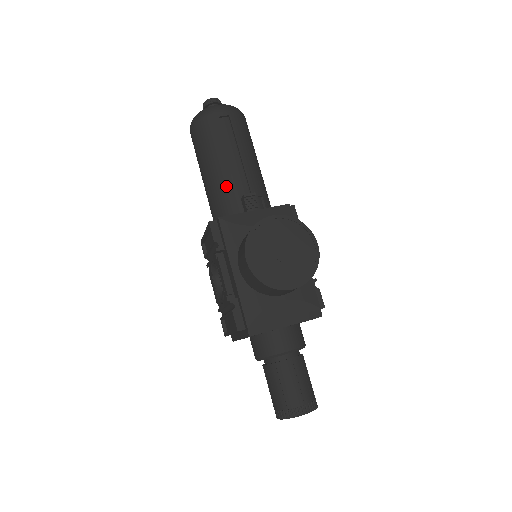
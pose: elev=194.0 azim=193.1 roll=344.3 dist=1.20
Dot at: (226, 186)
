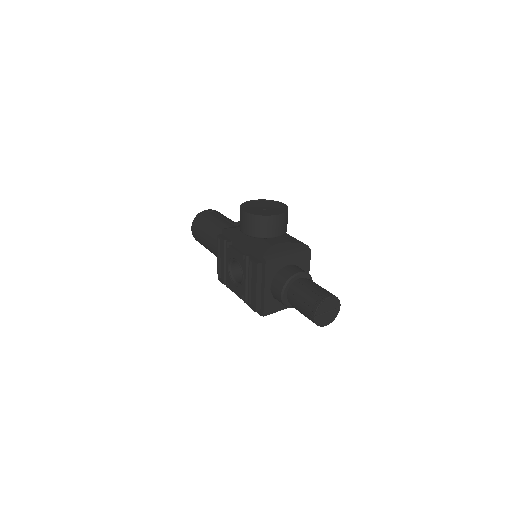
Dot at: occluded
